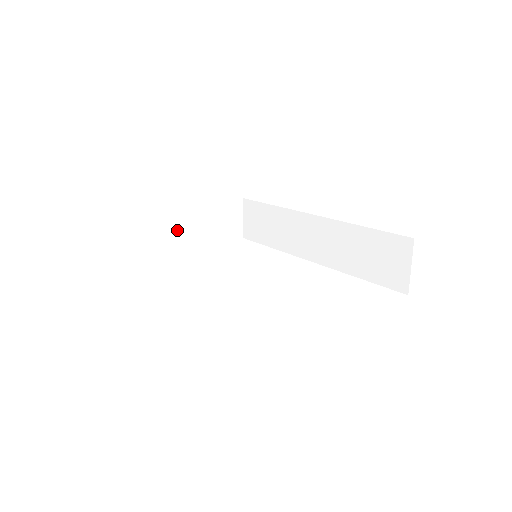
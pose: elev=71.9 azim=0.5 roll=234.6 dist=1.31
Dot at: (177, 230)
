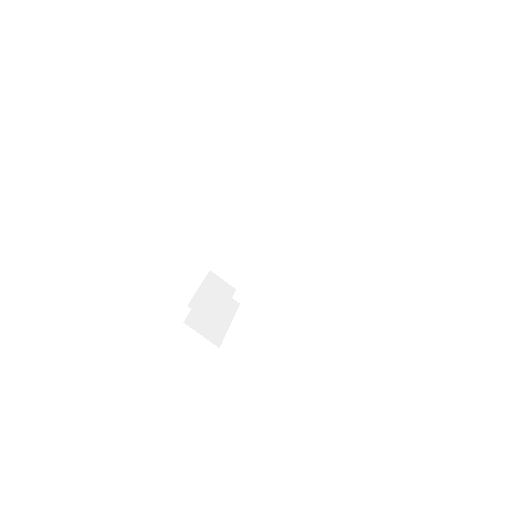
Dot at: (204, 300)
